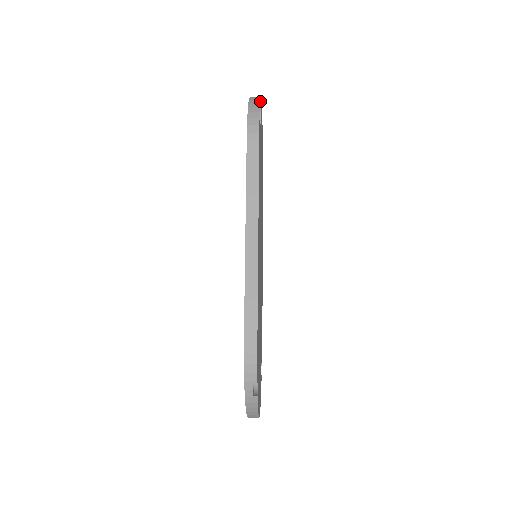
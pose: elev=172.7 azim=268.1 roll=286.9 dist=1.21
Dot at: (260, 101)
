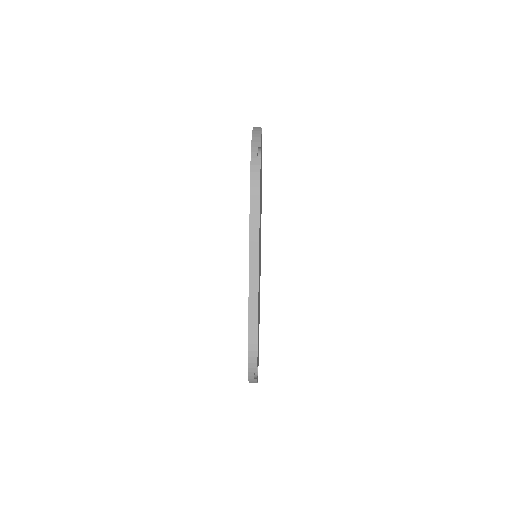
Dot at: occluded
